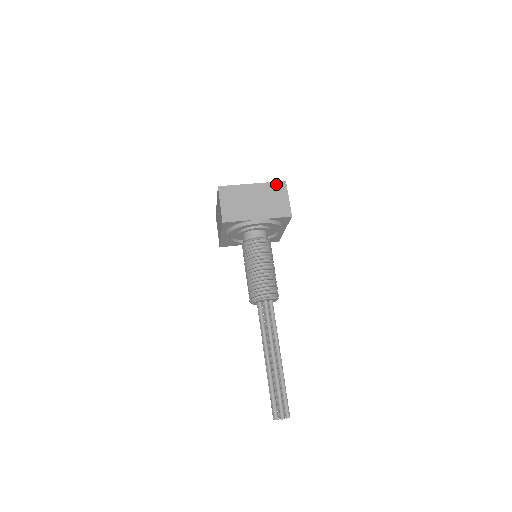
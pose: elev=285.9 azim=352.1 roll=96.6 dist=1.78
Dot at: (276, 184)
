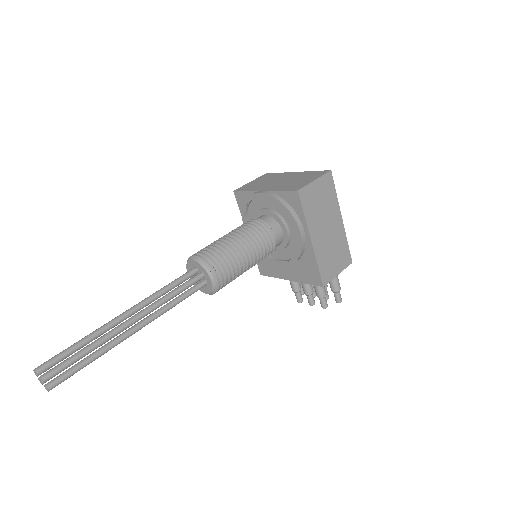
Dot at: (318, 172)
